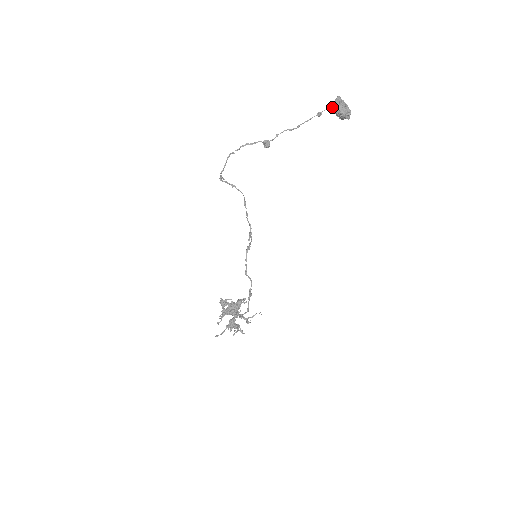
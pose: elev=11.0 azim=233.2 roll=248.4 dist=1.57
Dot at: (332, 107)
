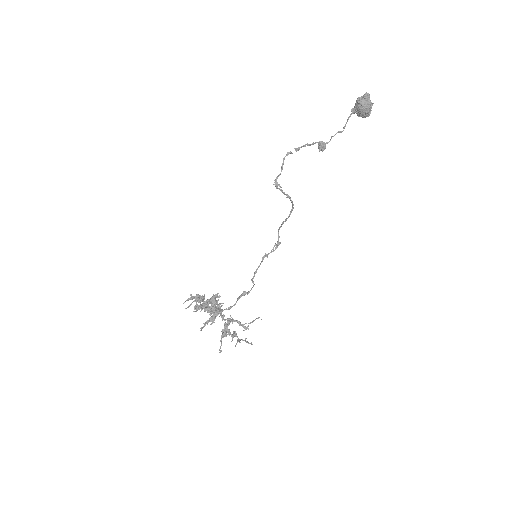
Dot at: (359, 103)
